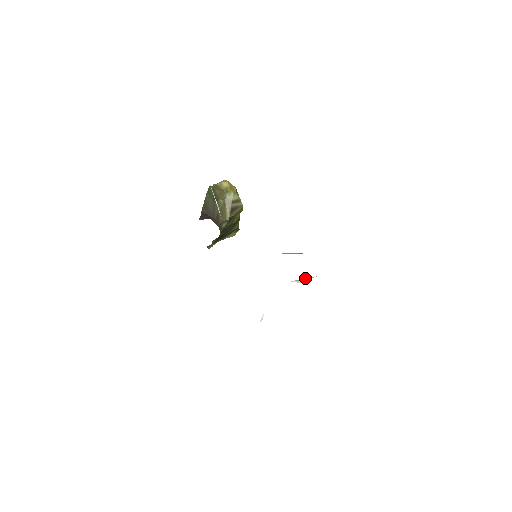
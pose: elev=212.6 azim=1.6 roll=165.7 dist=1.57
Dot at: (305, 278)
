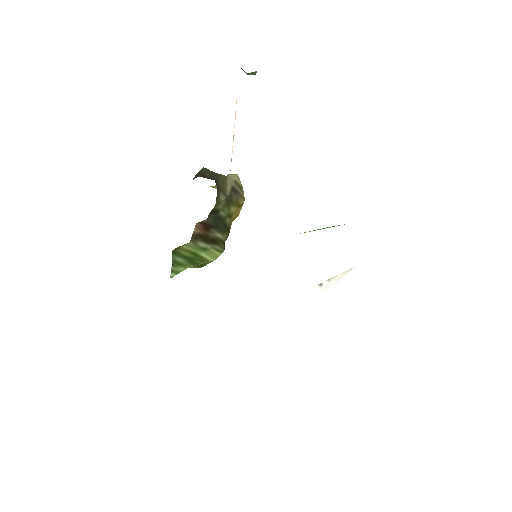
Dot at: occluded
